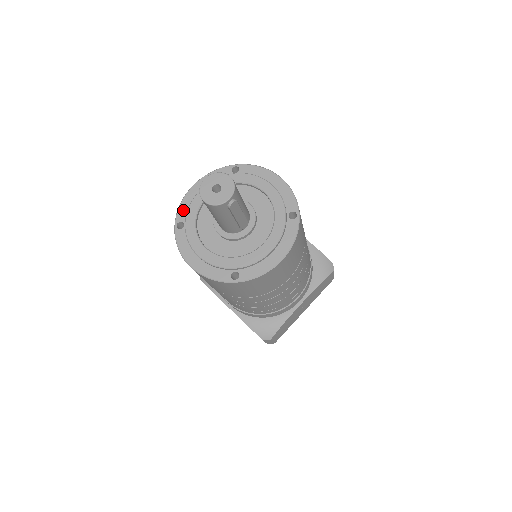
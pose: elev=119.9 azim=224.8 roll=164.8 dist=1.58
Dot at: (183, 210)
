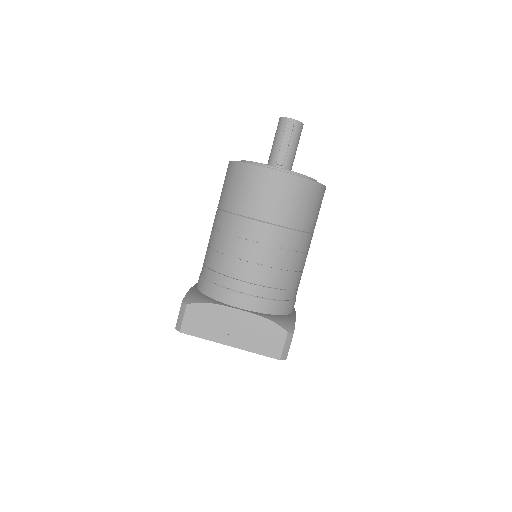
Dot at: occluded
